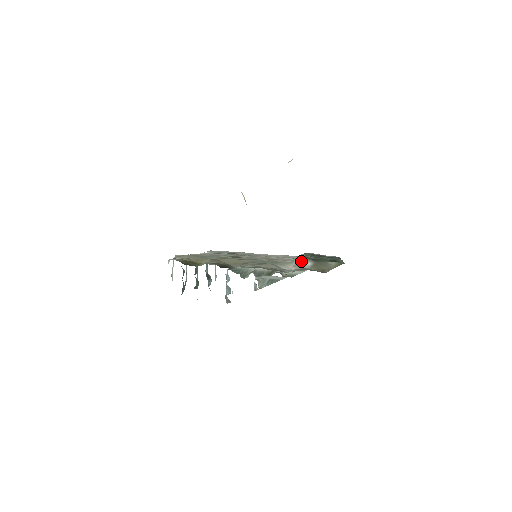
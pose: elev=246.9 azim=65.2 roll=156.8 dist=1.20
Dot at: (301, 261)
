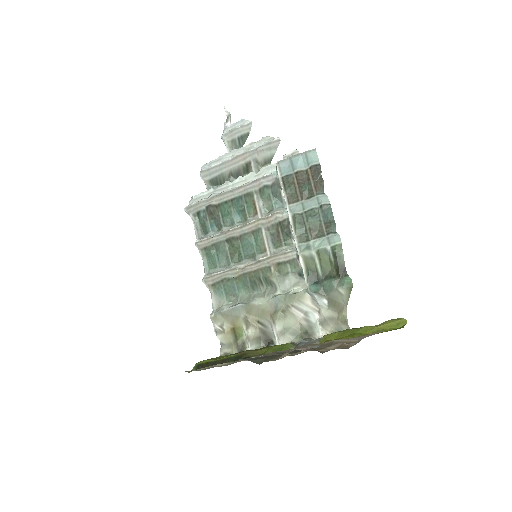
Dot at: (315, 298)
